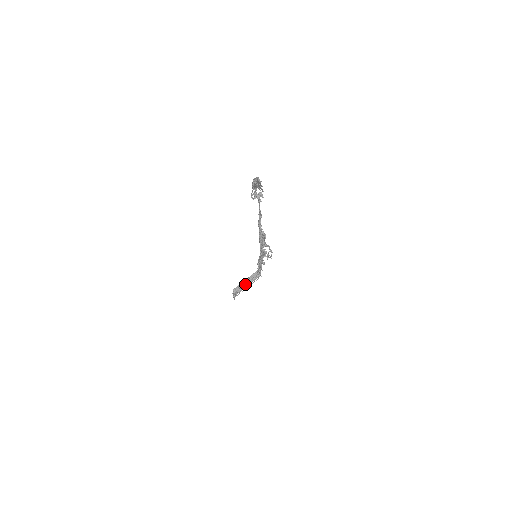
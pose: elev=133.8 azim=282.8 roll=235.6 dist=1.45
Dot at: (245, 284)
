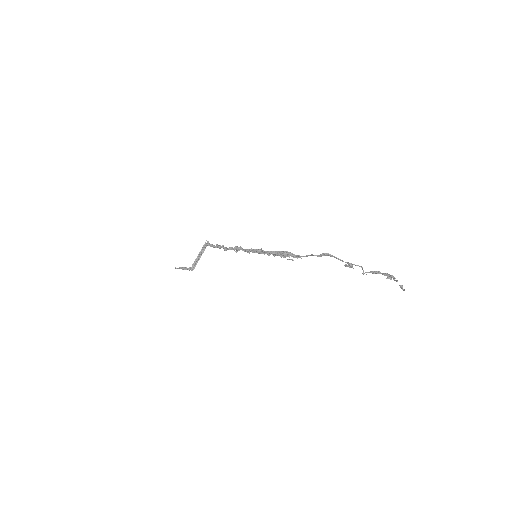
Dot at: (199, 259)
